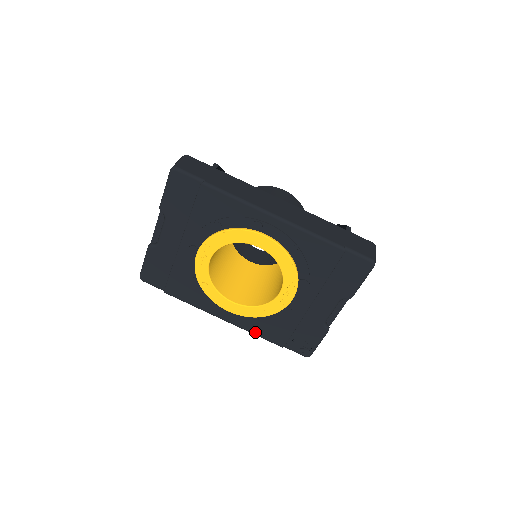
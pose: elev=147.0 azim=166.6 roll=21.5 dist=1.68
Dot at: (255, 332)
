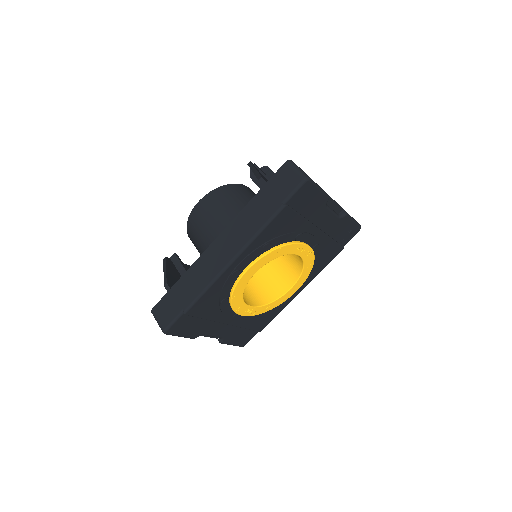
Dot at: (321, 269)
